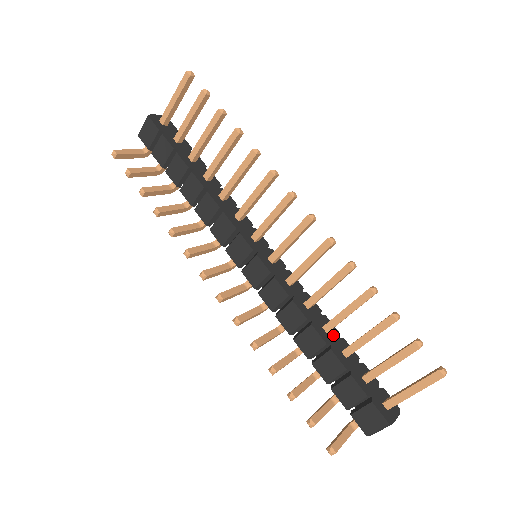
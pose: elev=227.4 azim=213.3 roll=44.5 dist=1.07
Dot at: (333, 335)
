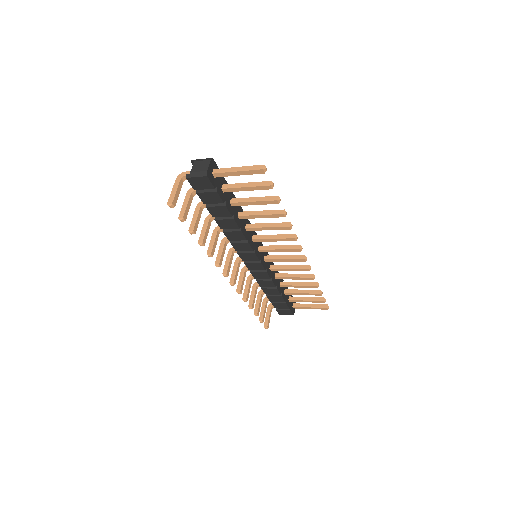
Dot at: occluded
